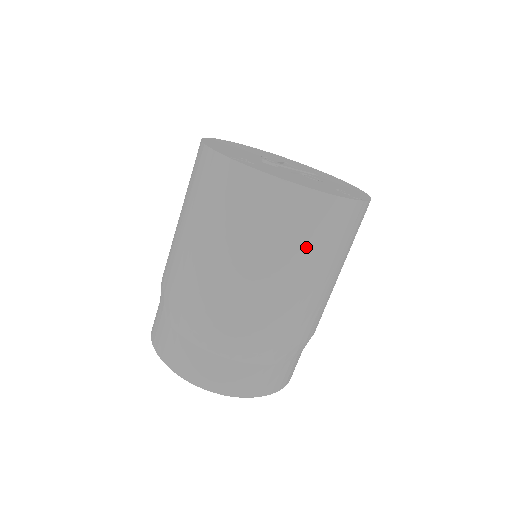
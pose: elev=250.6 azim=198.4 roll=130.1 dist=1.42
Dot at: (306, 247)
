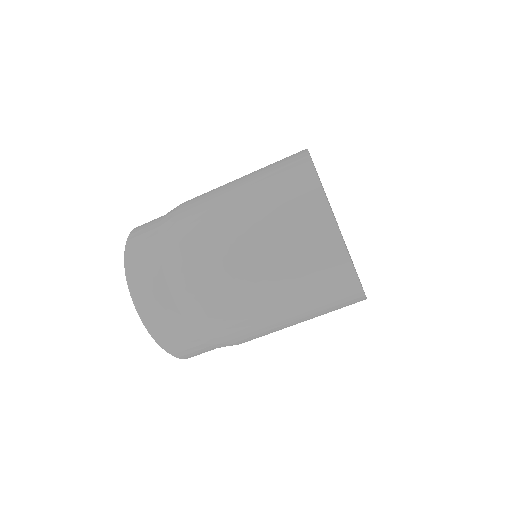
Dot at: (290, 253)
